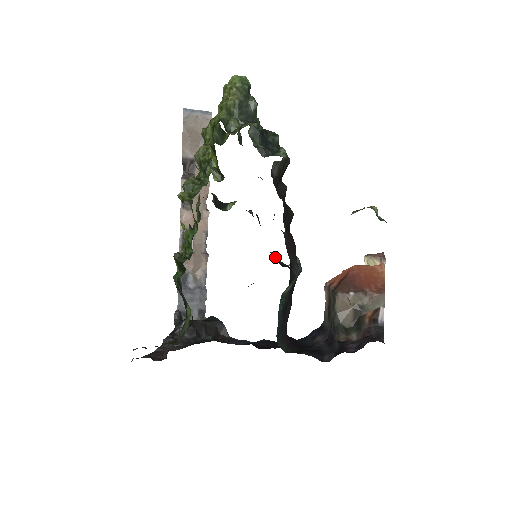
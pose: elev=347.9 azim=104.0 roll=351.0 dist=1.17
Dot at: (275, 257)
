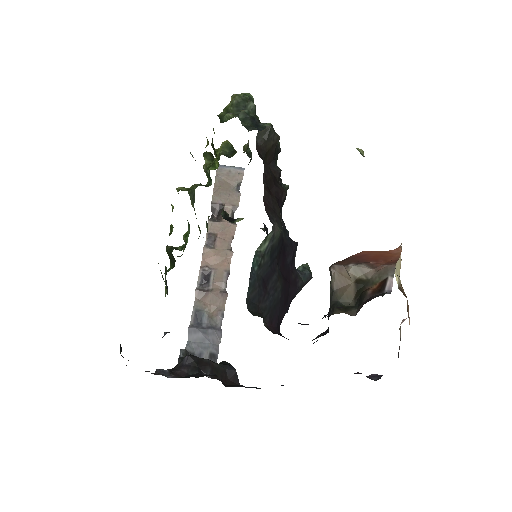
Dot at: occluded
